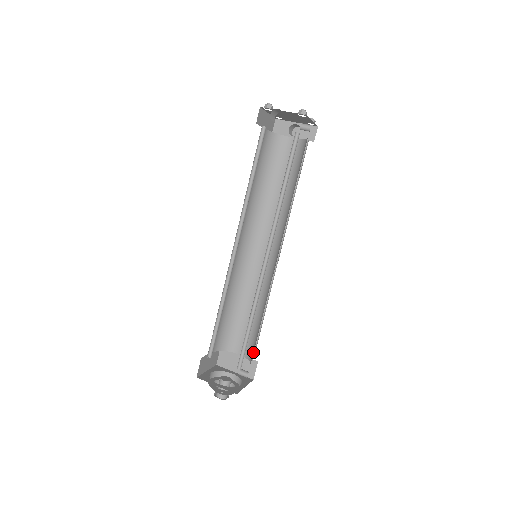
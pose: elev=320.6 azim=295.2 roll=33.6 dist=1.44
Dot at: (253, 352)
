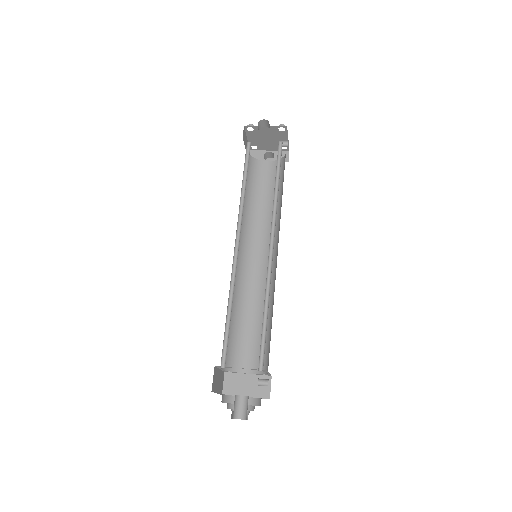
Dot at: (268, 359)
